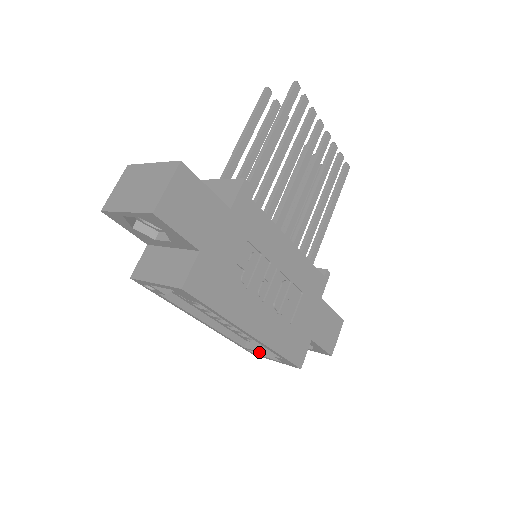
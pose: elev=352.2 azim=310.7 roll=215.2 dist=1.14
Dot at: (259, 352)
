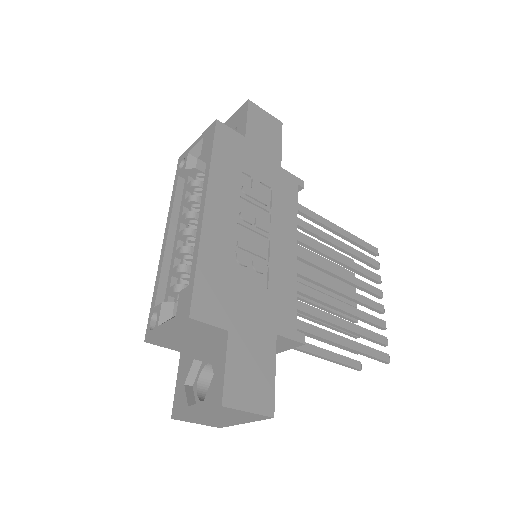
Dot at: (162, 314)
